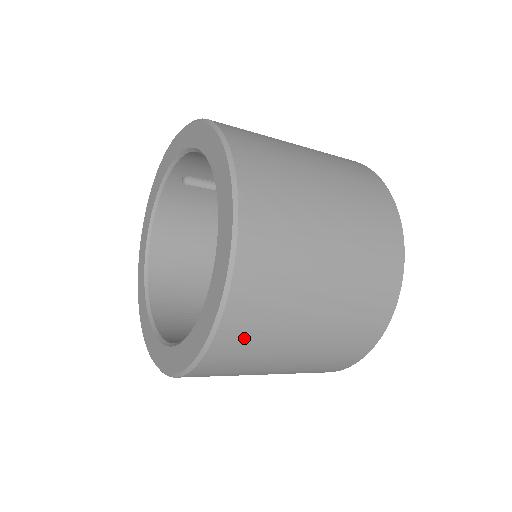
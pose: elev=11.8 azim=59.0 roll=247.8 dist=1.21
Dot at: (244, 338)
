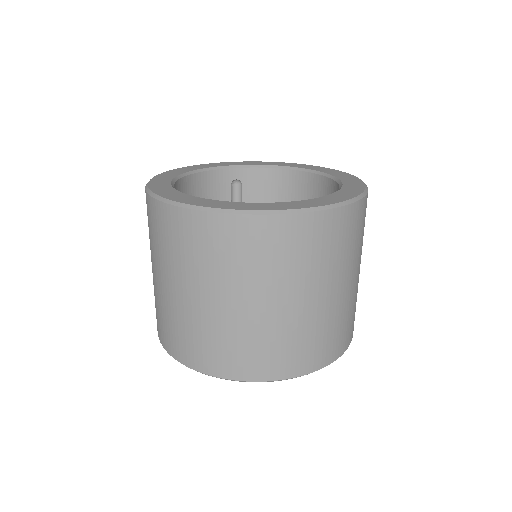
Dot at: (337, 234)
